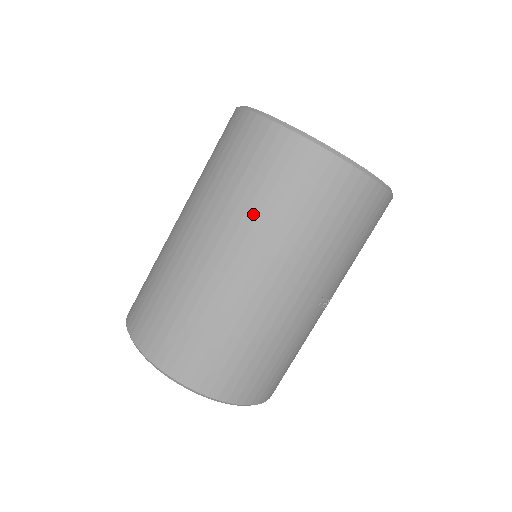
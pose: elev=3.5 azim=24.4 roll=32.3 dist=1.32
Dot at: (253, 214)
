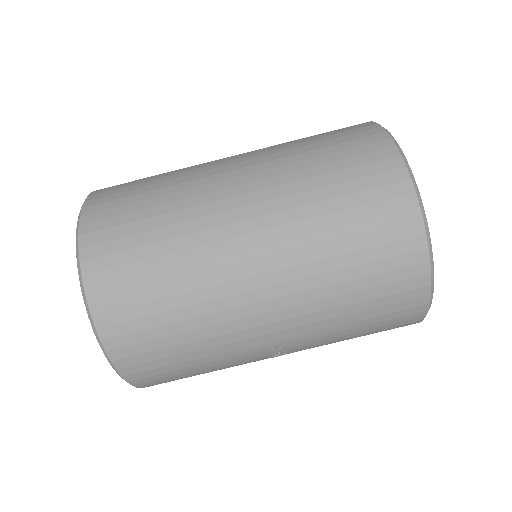
Dot at: (308, 212)
